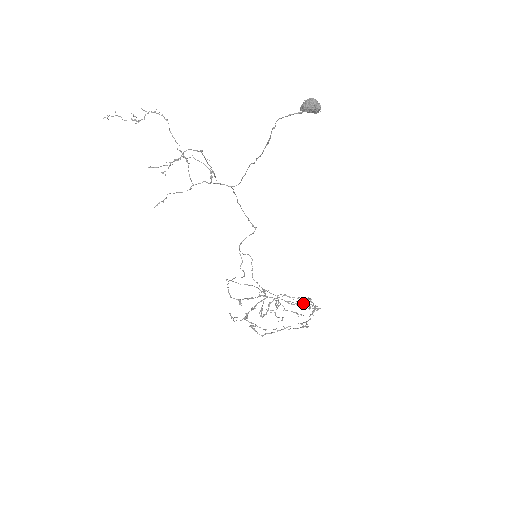
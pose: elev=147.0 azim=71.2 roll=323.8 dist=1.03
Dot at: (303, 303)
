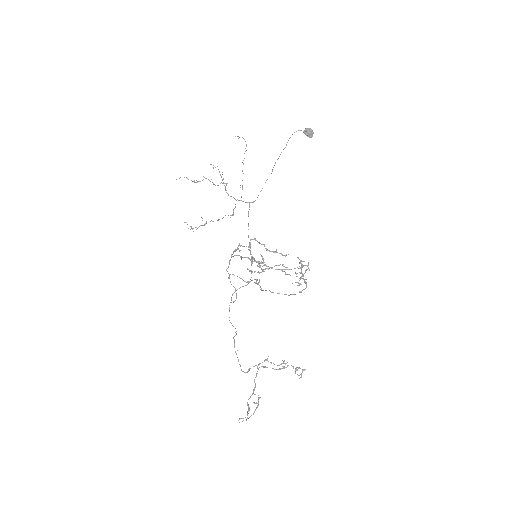
Dot at: (286, 363)
